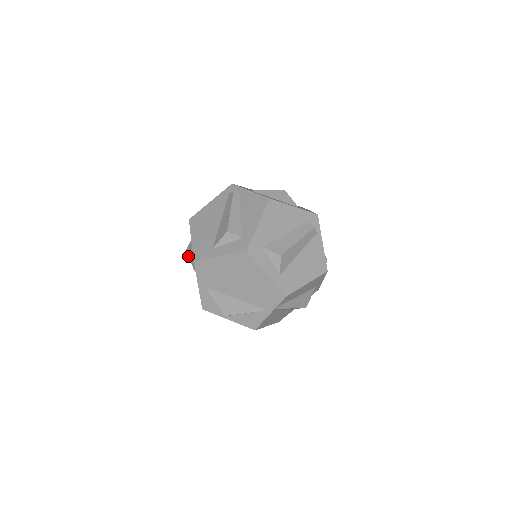
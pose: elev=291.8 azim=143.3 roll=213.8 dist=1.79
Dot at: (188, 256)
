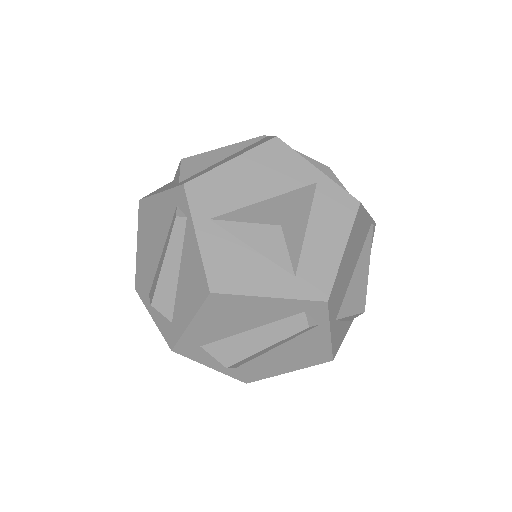
Dot at: occluded
